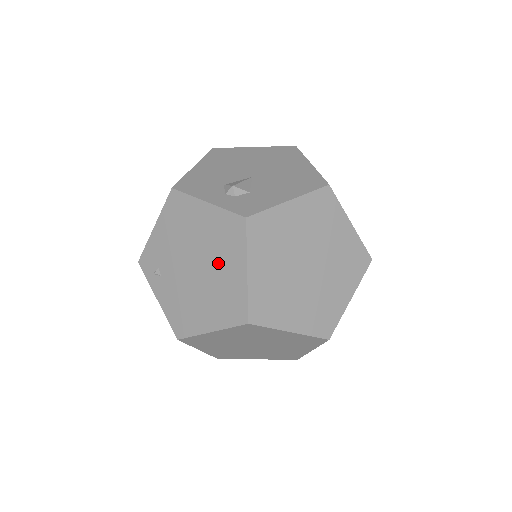
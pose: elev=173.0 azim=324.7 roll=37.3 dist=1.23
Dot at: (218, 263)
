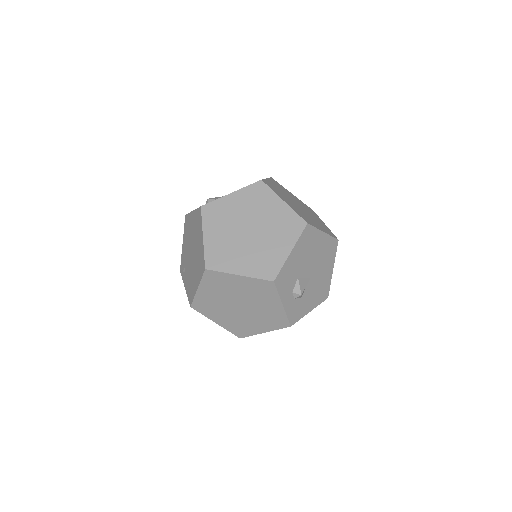
Dot at: (197, 242)
